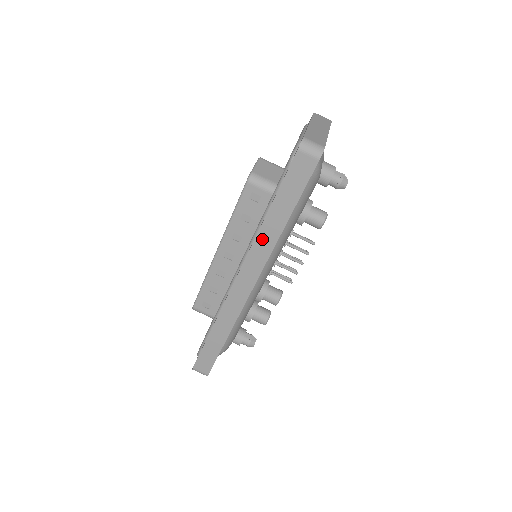
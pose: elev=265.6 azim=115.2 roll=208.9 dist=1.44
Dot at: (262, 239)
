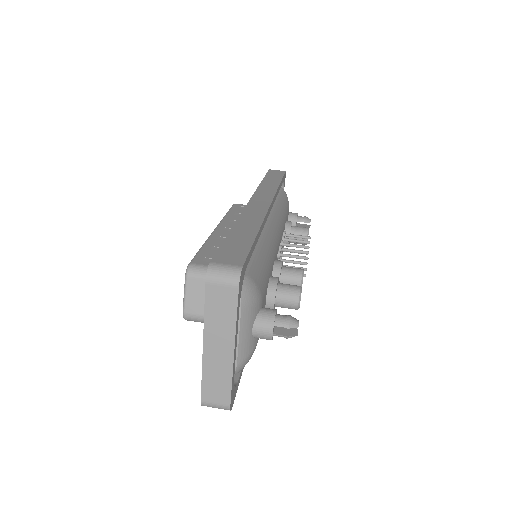
Dot at: (264, 187)
